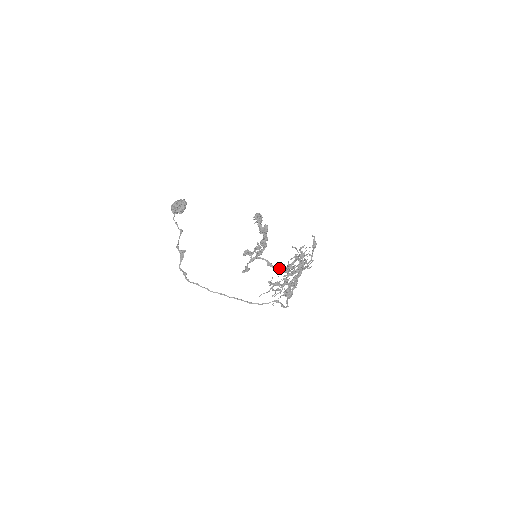
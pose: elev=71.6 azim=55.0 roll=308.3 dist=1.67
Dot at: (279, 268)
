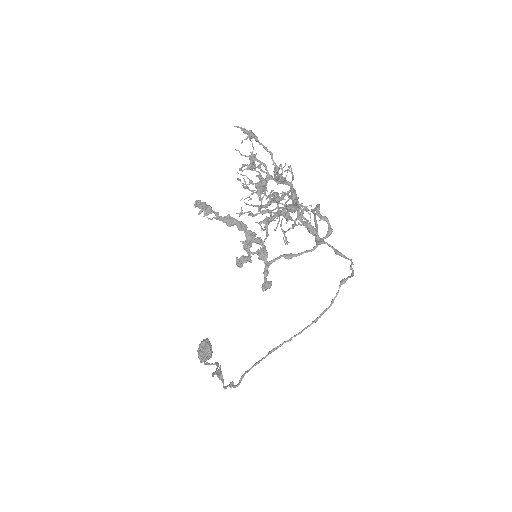
Dot at: (254, 206)
